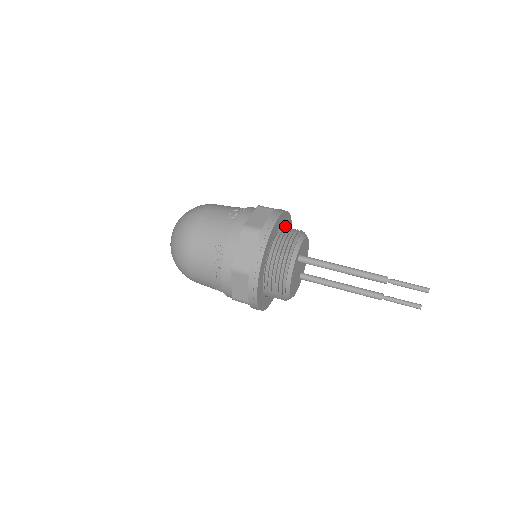
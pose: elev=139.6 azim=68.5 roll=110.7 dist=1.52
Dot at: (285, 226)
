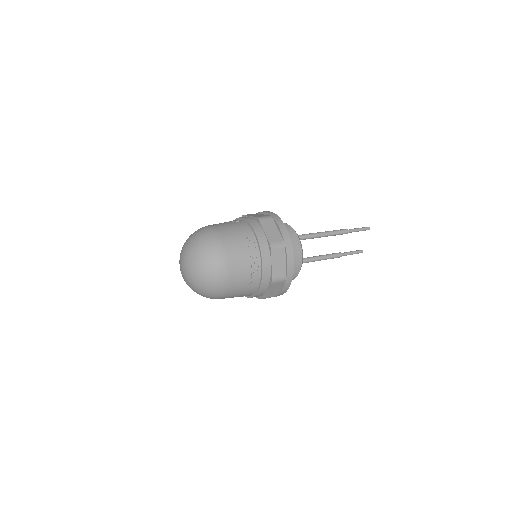
Dot at: occluded
